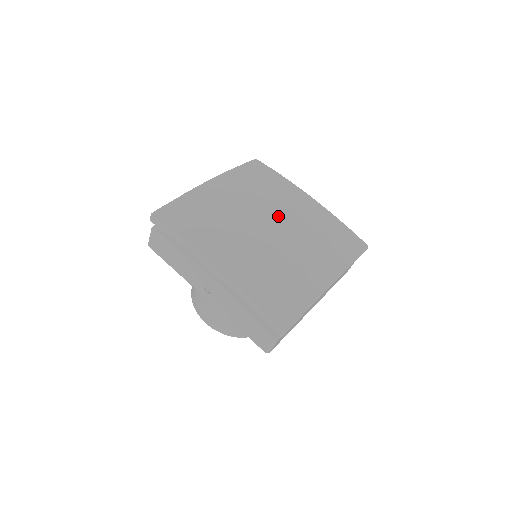
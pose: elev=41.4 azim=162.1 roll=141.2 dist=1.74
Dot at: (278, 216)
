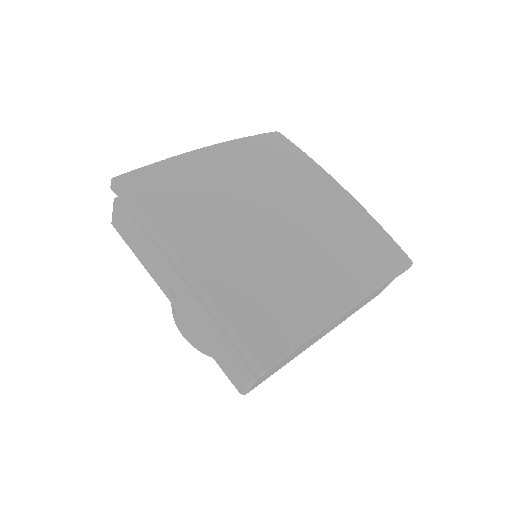
Dot at: (290, 204)
